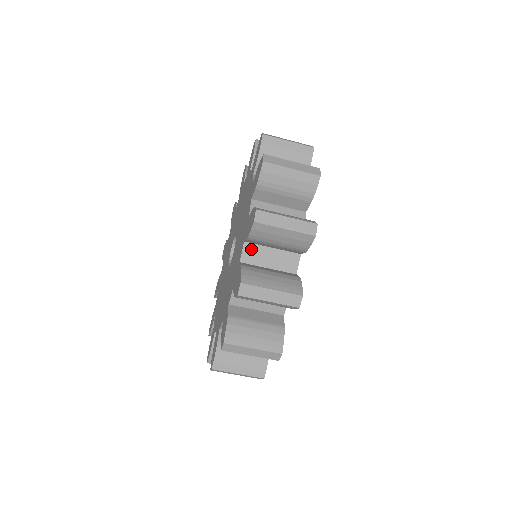
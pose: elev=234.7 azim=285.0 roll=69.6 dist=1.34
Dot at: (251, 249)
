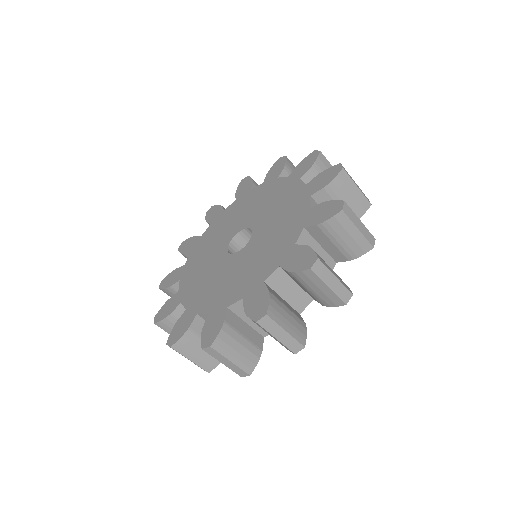
Dot at: (315, 204)
